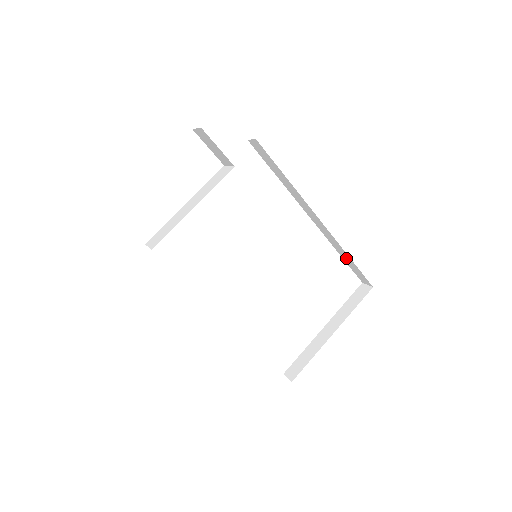
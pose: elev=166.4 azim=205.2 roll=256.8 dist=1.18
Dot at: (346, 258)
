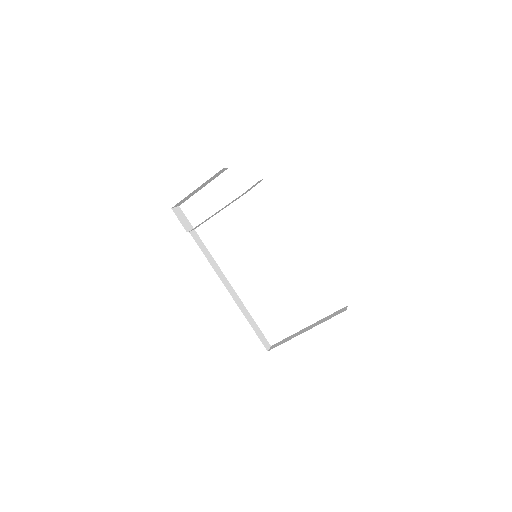
Dot at: occluded
